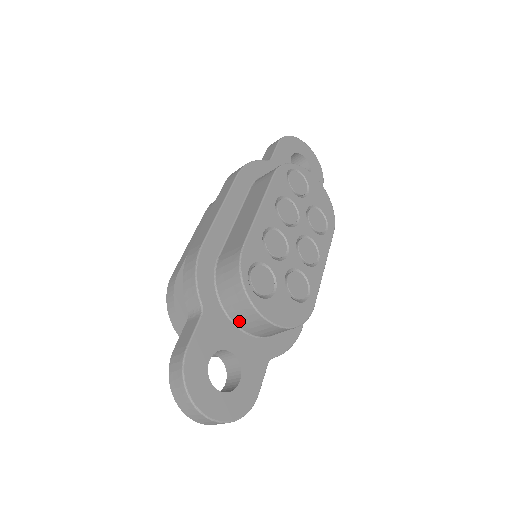
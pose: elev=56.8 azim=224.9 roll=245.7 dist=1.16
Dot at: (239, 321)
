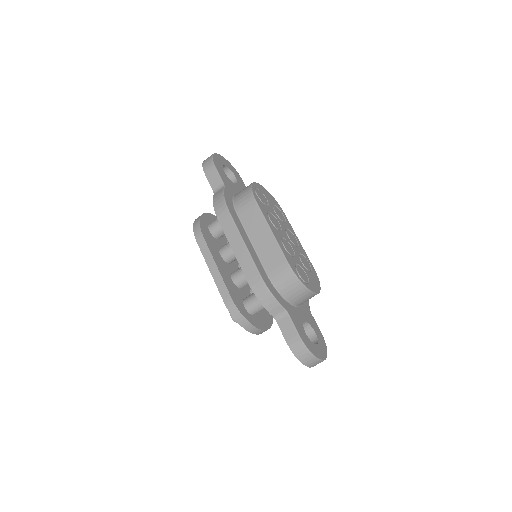
Dot at: (298, 303)
